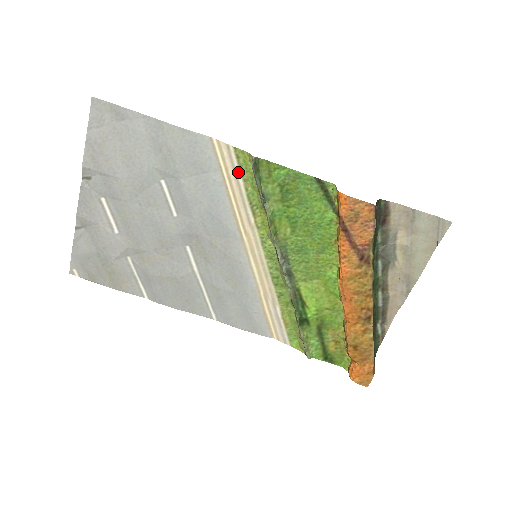
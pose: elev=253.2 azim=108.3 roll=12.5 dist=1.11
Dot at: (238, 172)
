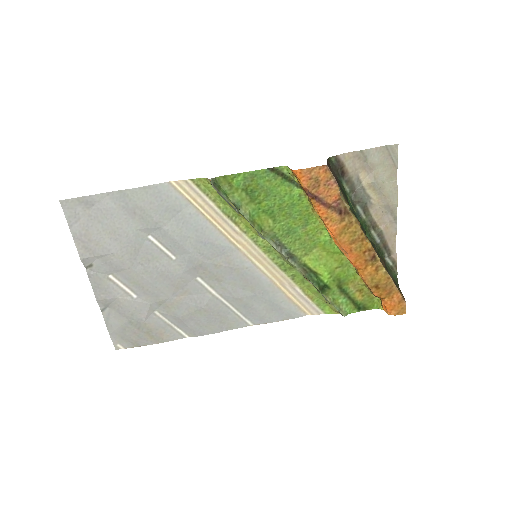
Dot at: (205, 197)
